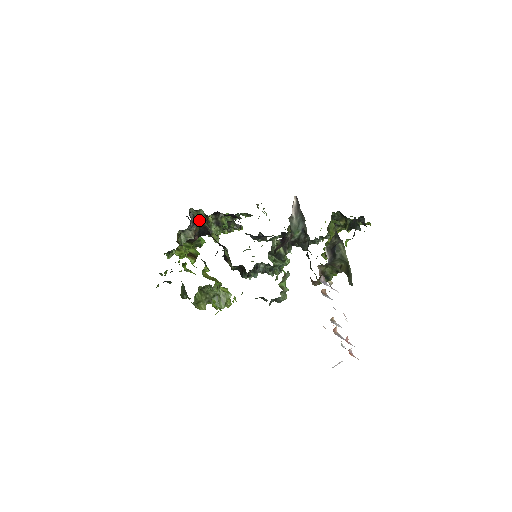
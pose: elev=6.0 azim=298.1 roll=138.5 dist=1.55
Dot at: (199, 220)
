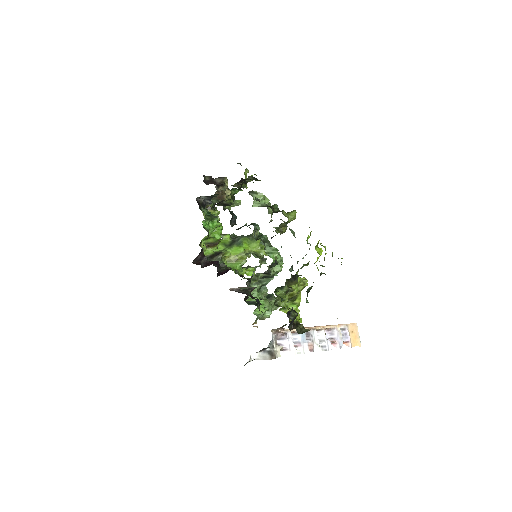
Dot at: (212, 196)
